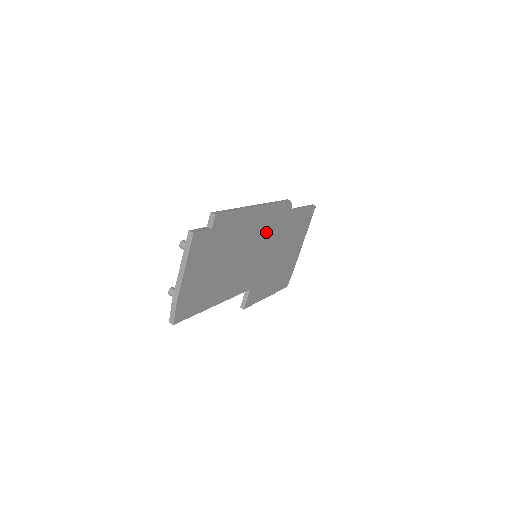
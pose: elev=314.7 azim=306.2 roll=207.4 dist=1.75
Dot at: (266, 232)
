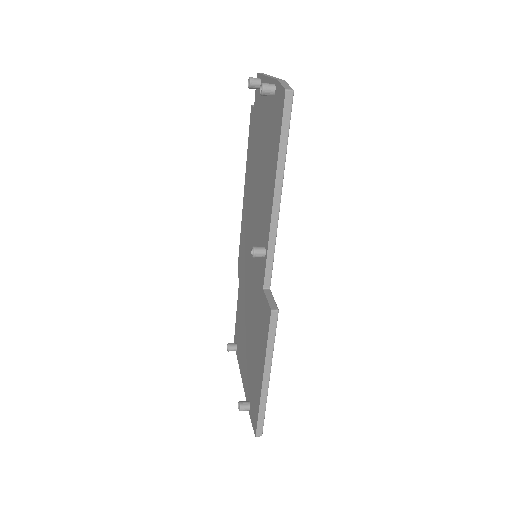
Dot at: occluded
